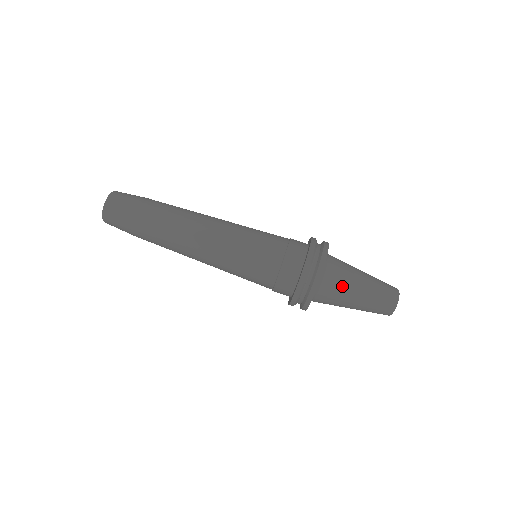
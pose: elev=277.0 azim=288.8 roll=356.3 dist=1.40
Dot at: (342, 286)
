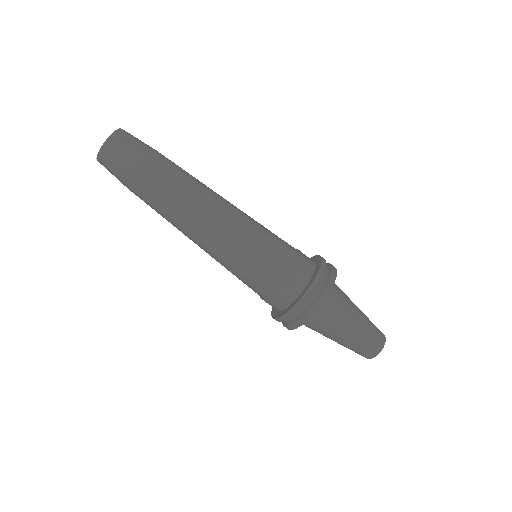
Dot at: occluded
